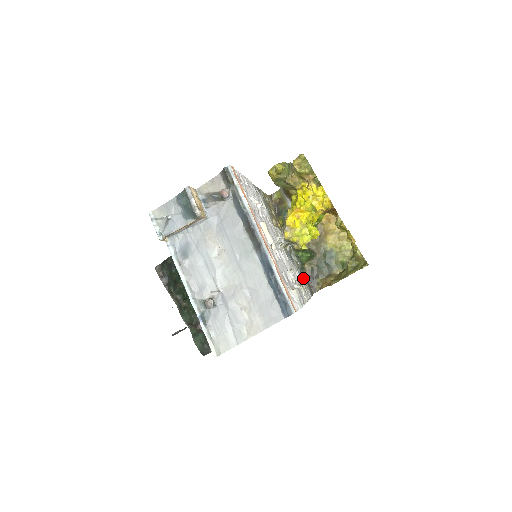
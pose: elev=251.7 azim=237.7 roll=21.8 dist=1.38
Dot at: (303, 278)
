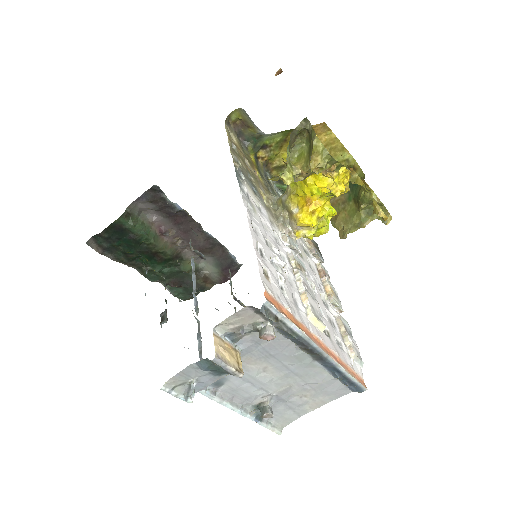
Dot at: occluded
